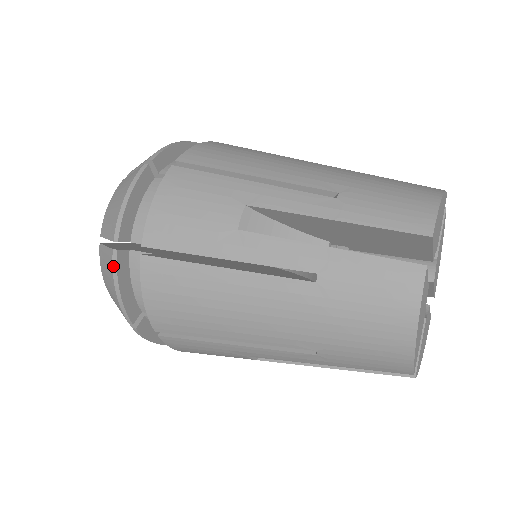
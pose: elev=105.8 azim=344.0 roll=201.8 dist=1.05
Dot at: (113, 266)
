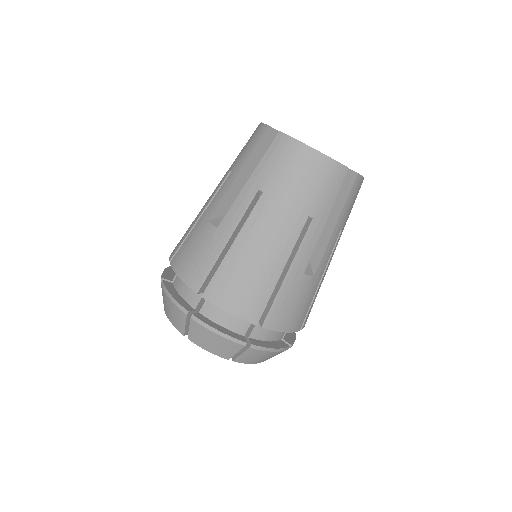
Dot at: (200, 324)
